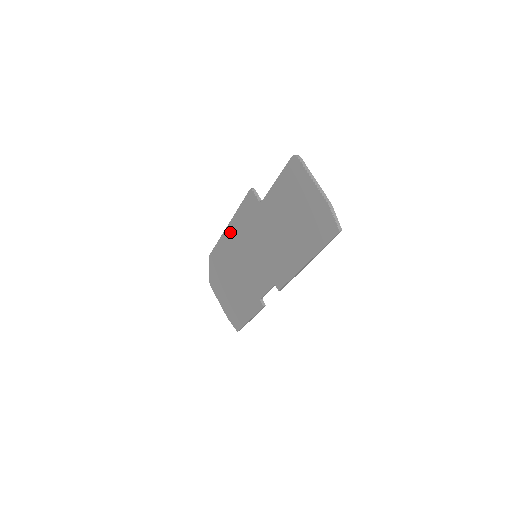
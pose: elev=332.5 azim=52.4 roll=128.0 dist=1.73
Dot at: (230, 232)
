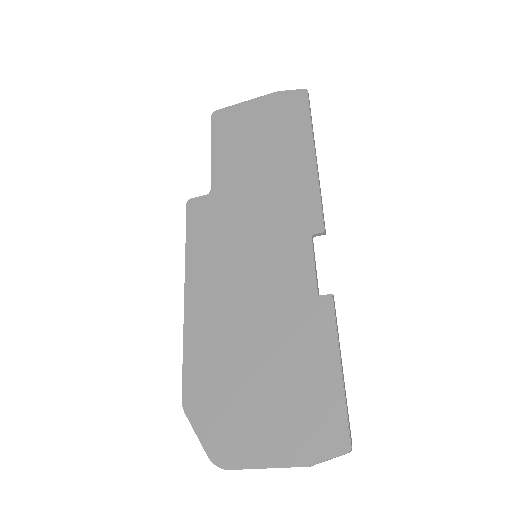
Dot at: (194, 292)
